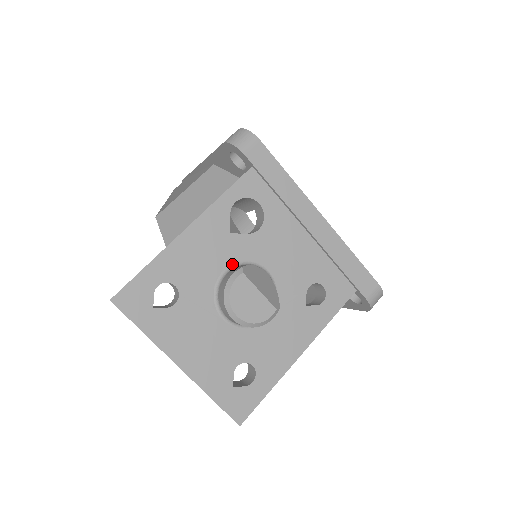
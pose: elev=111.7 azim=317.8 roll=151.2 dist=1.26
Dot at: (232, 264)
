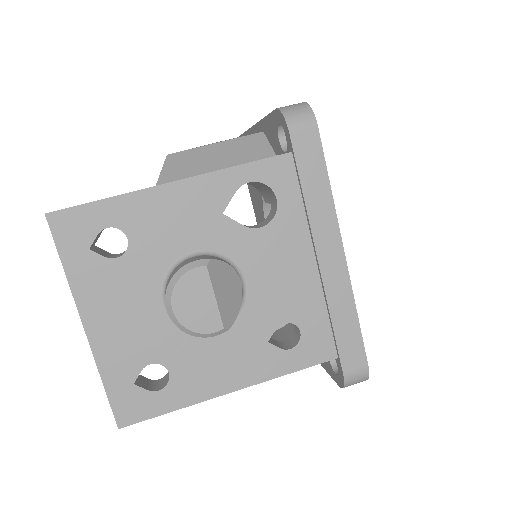
Dot at: (207, 249)
